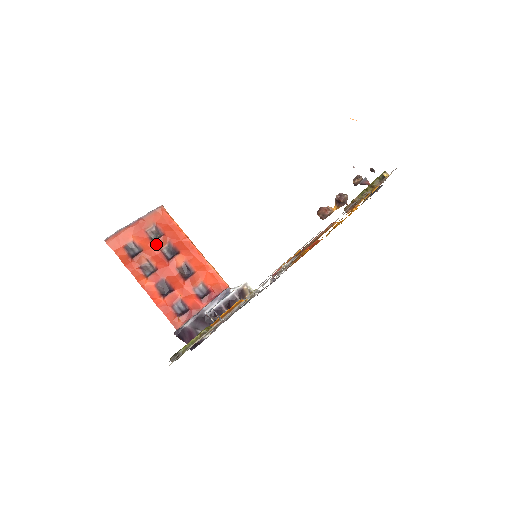
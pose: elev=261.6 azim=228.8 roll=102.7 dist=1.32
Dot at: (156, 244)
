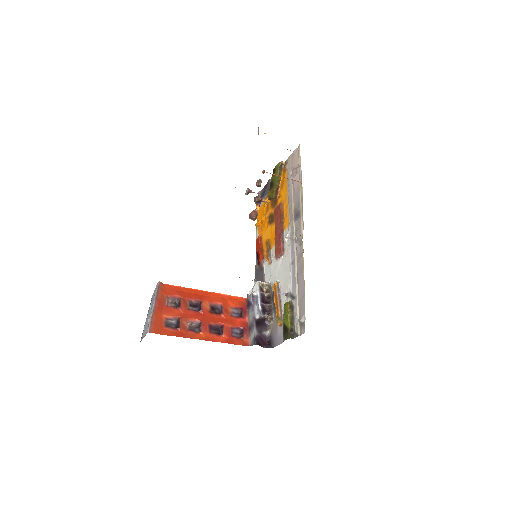
Dot at: (182, 308)
